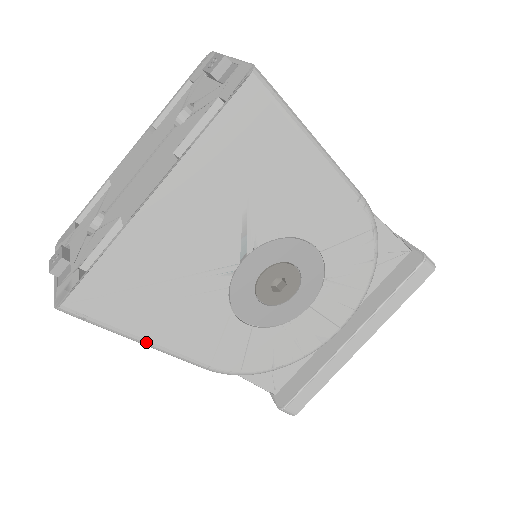
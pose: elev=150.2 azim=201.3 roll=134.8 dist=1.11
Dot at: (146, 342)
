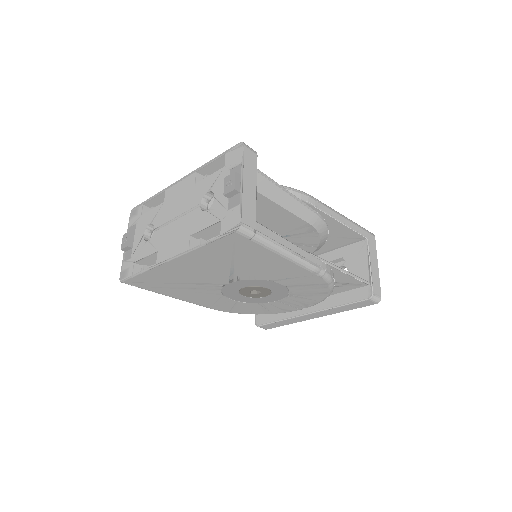
Dot at: occluded
